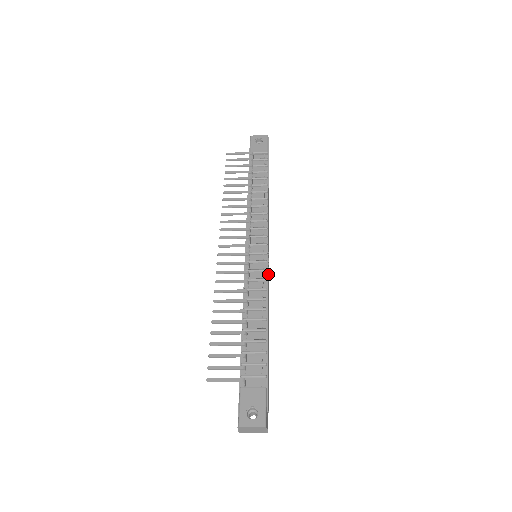
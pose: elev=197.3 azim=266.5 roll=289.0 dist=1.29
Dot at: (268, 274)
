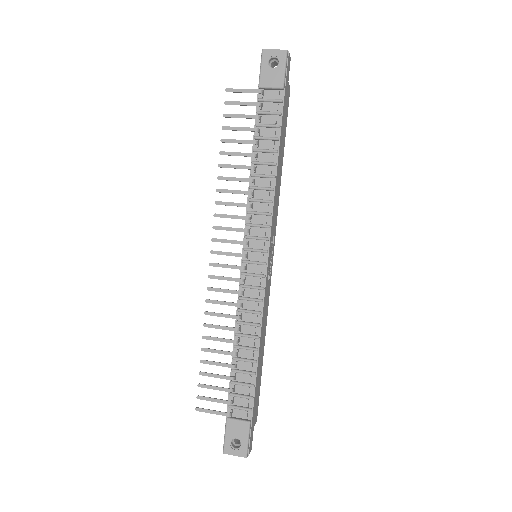
Dot at: (267, 284)
